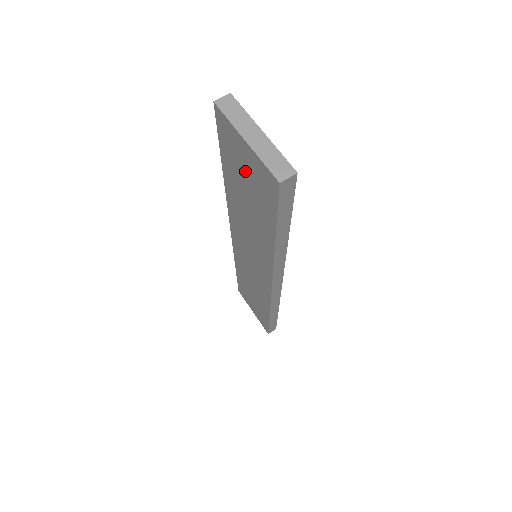
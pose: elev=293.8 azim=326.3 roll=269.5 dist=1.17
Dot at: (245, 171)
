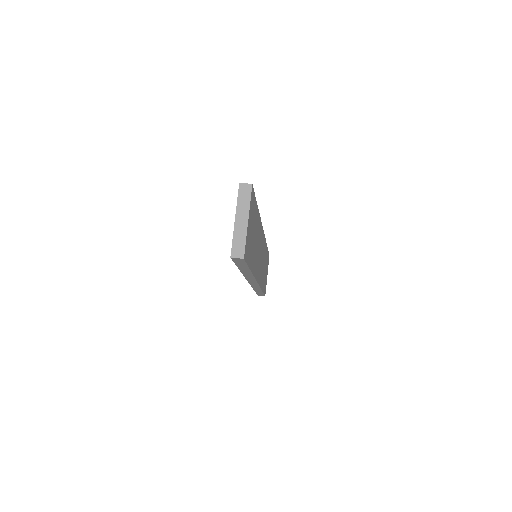
Dot at: occluded
